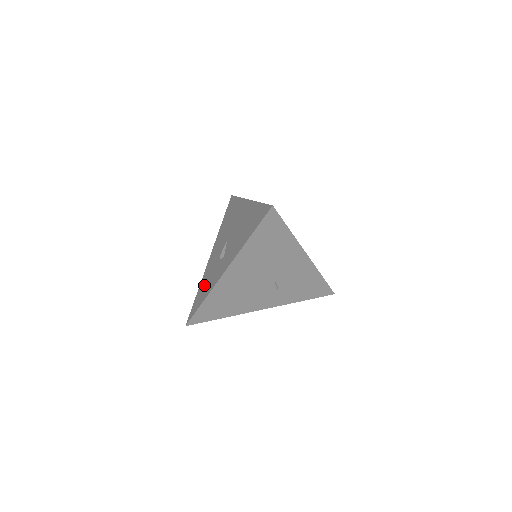
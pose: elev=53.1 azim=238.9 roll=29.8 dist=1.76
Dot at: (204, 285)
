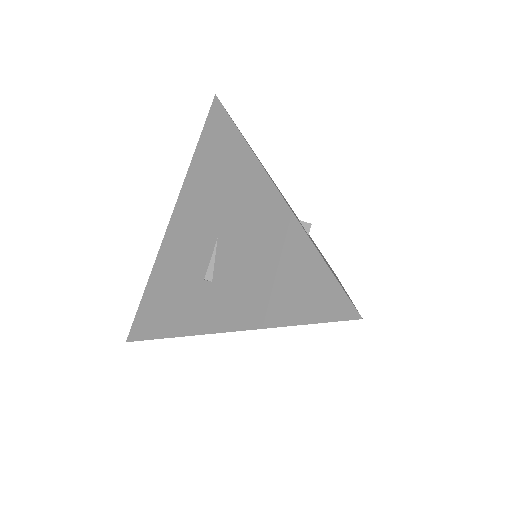
Dot at: (163, 294)
